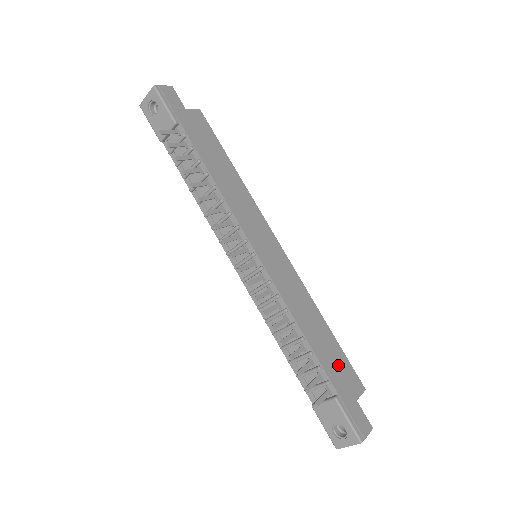
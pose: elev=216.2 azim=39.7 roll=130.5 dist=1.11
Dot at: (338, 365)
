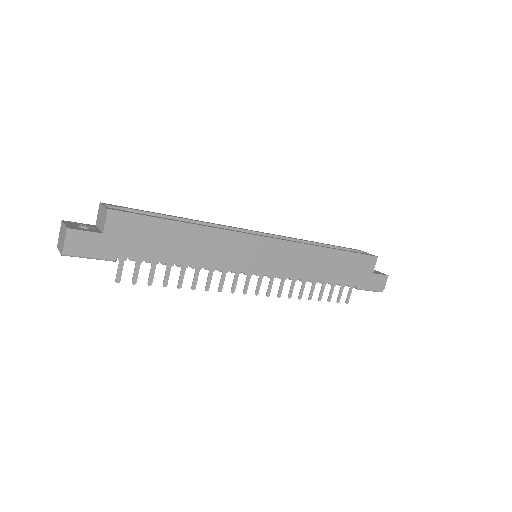
Dot at: (353, 268)
